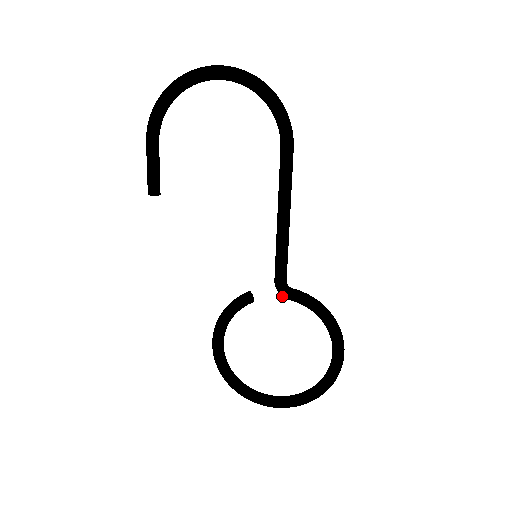
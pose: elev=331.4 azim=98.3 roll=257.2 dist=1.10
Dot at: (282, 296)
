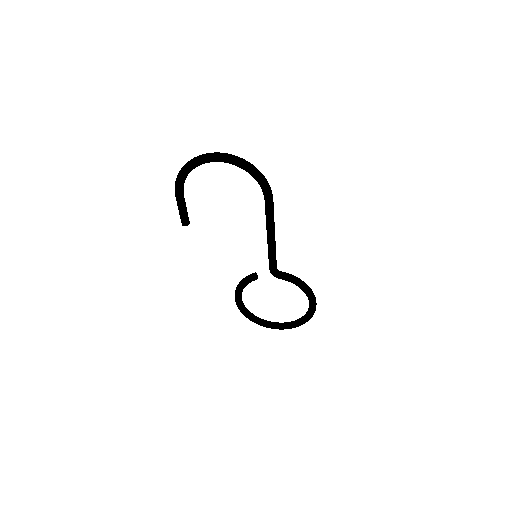
Dot at: occluded
